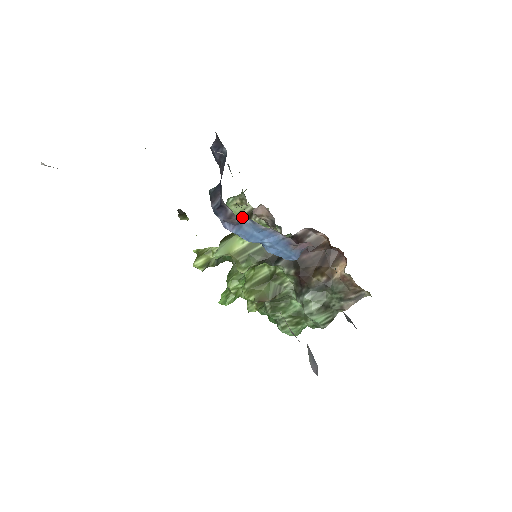
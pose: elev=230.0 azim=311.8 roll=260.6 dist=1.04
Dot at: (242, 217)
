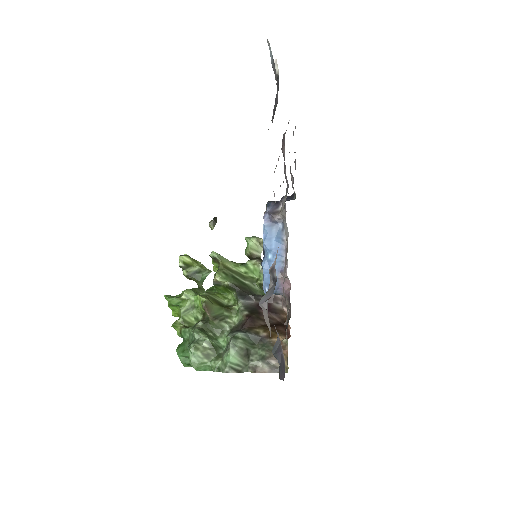
Dot at: (281, 219)
